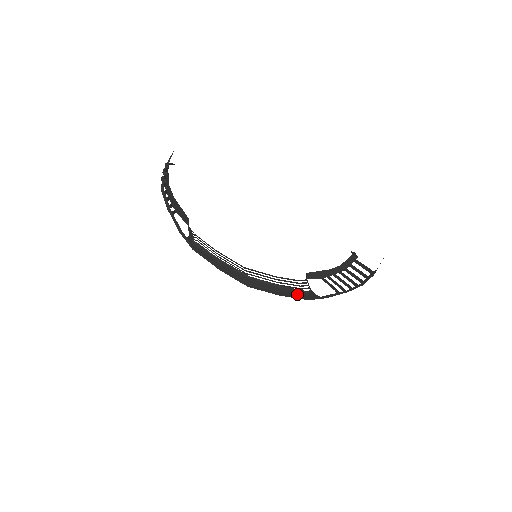
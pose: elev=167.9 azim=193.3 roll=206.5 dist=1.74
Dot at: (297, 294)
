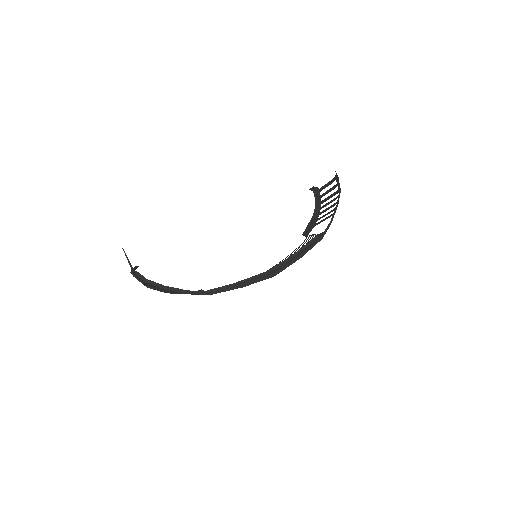
Dot at: occluded
